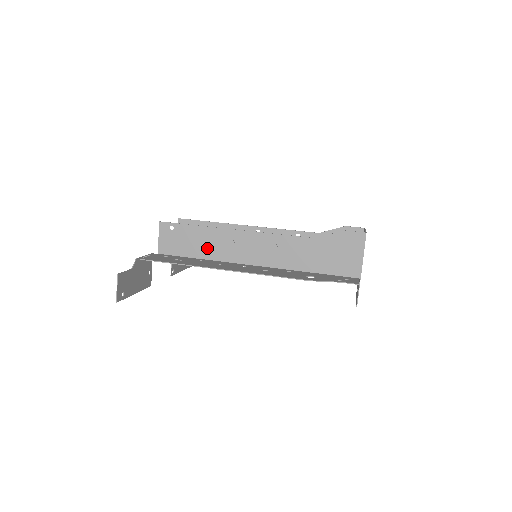
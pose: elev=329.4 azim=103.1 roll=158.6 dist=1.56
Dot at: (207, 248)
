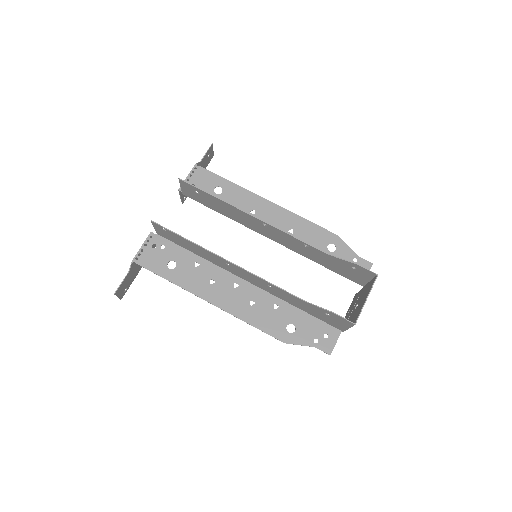
Dot at: (202, 254)
